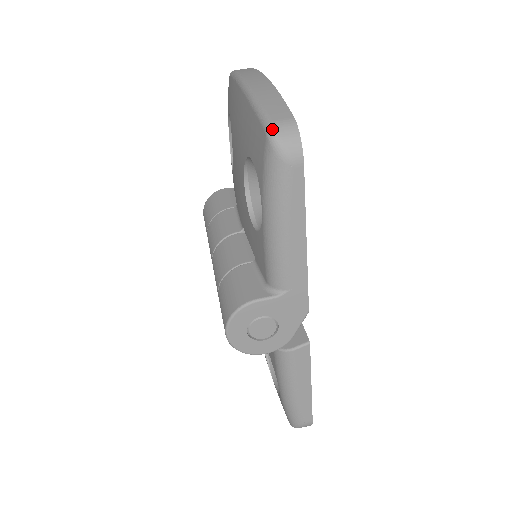
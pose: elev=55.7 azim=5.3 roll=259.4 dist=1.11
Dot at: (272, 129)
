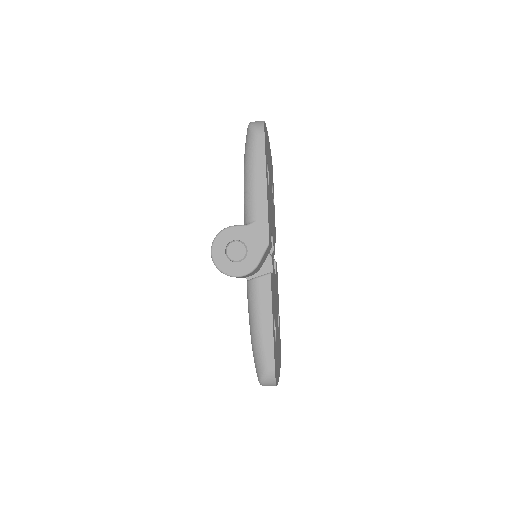
Dot at: (251, 122)
